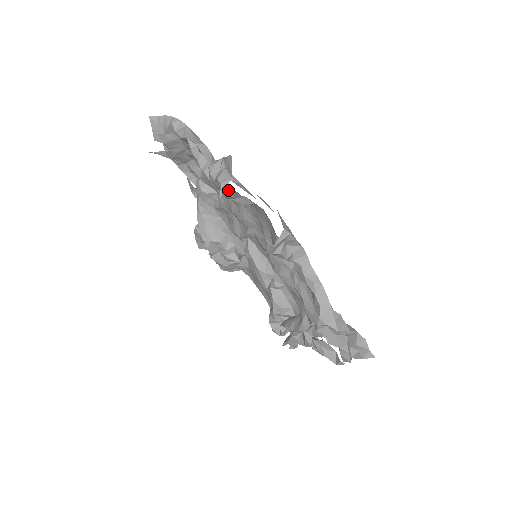
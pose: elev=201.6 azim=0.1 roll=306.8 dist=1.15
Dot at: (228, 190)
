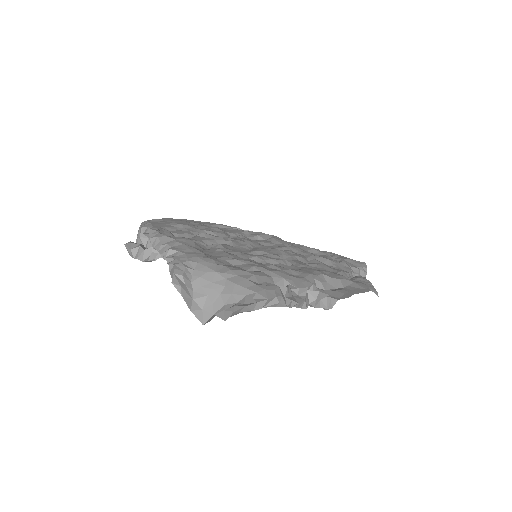
Dot at: occluded
